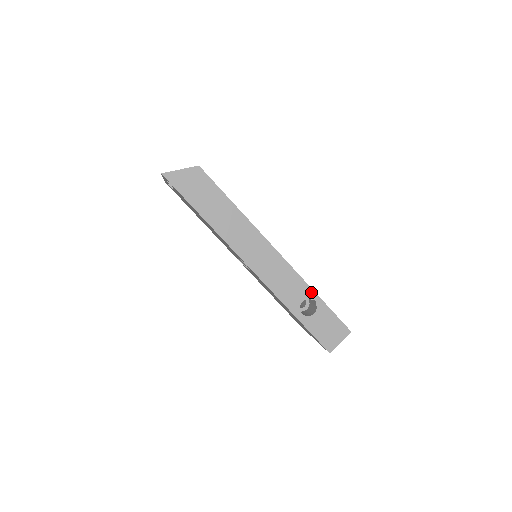
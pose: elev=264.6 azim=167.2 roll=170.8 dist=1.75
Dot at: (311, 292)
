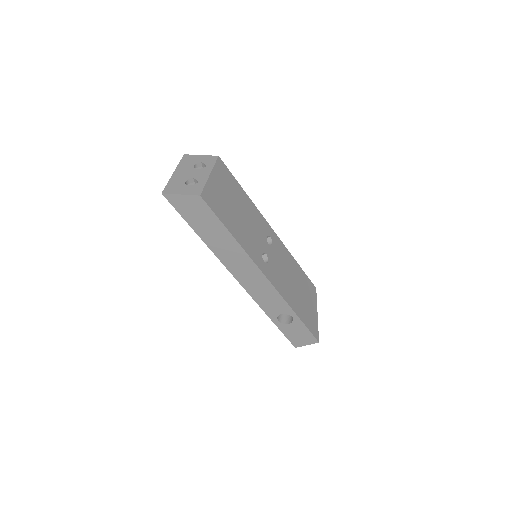
Dot at: (291, 311)
